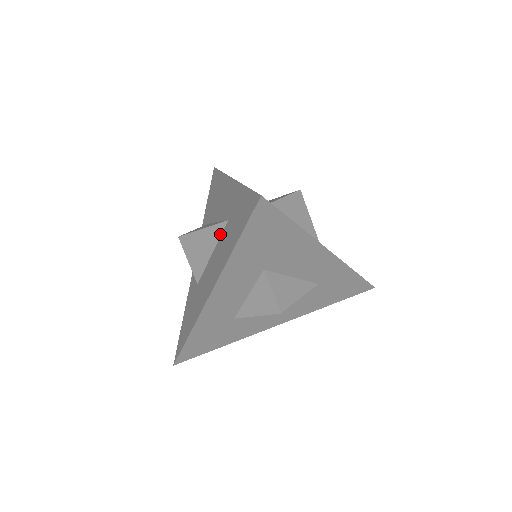
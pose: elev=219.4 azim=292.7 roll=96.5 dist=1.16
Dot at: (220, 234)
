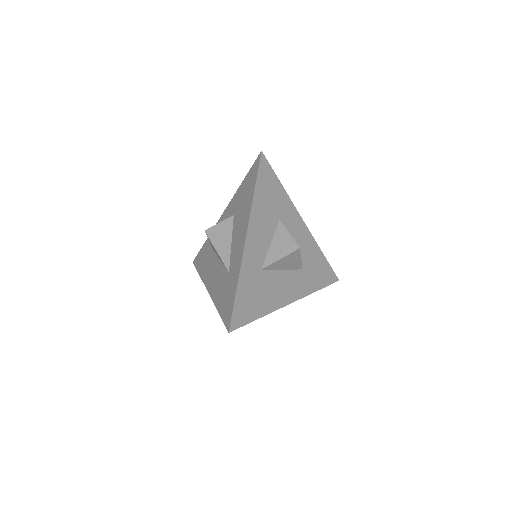
Dot at: occluded
